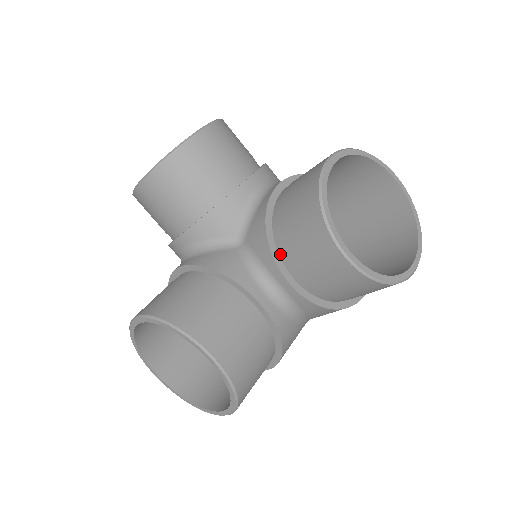
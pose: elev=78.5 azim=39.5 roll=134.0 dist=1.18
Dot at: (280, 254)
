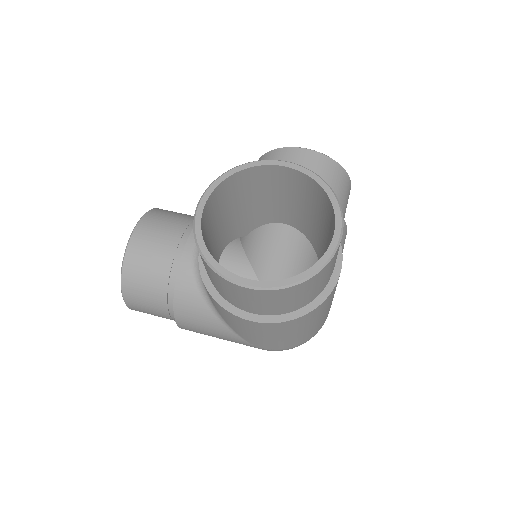
Dot at: occluded
